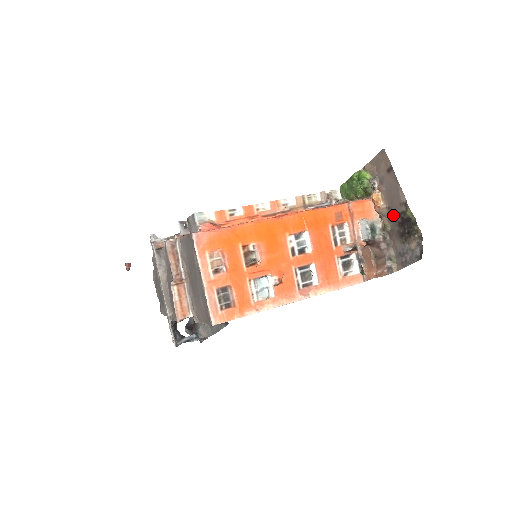
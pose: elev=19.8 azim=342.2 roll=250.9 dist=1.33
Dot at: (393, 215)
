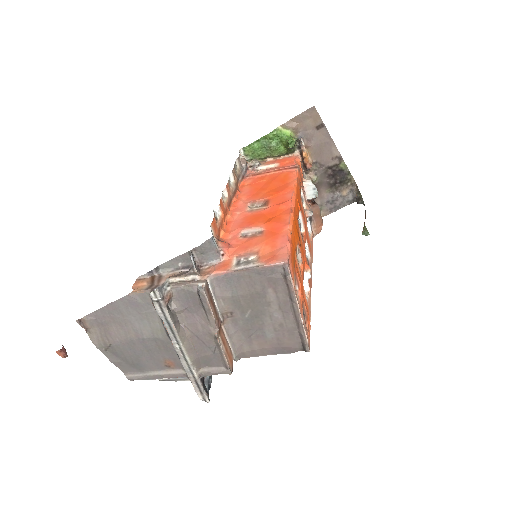
Dot at: (322, 169)
